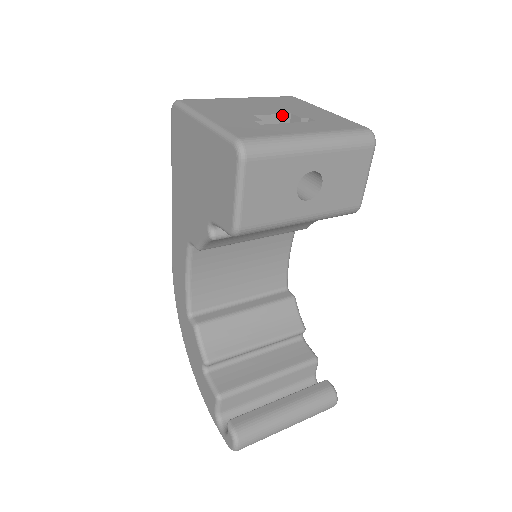
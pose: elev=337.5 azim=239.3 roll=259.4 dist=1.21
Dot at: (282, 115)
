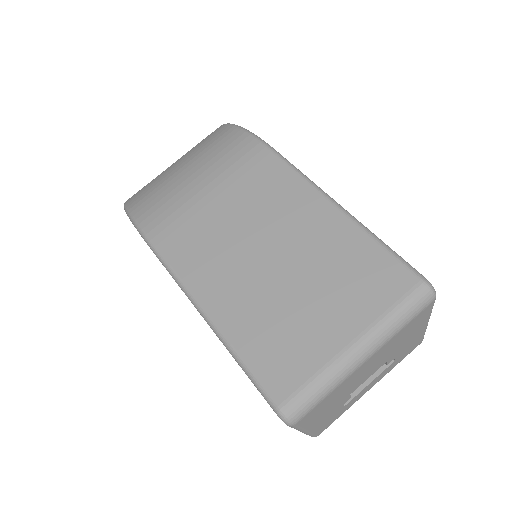
Dot at: (377, 368)
